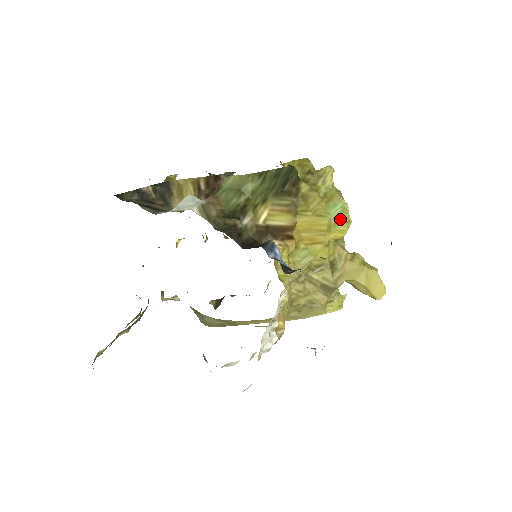
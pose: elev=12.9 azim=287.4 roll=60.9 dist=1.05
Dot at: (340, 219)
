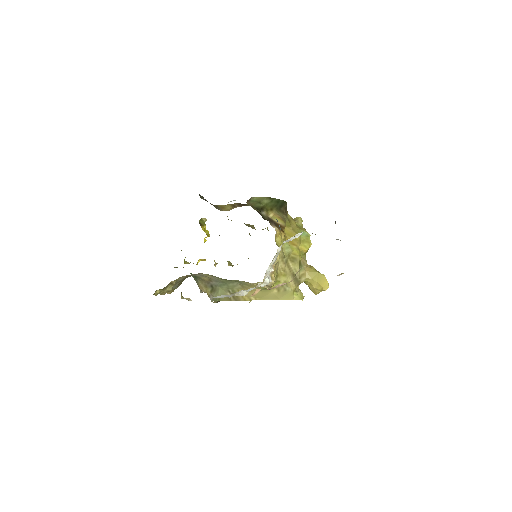
Dot at: (306, 240)
